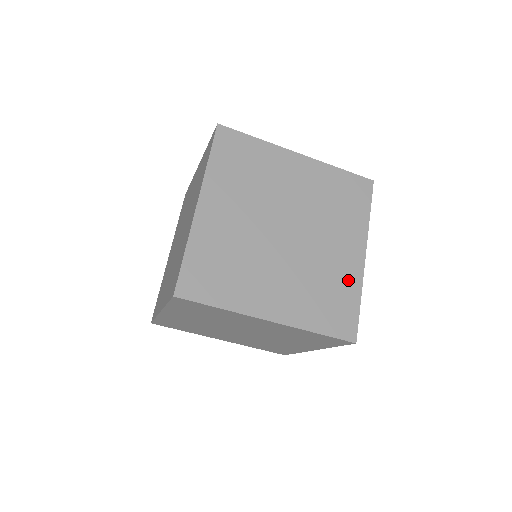
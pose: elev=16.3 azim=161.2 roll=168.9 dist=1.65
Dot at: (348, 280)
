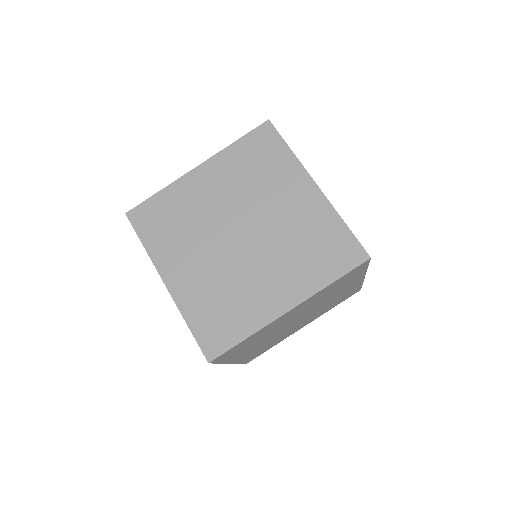
Dot at: (253, 313)
